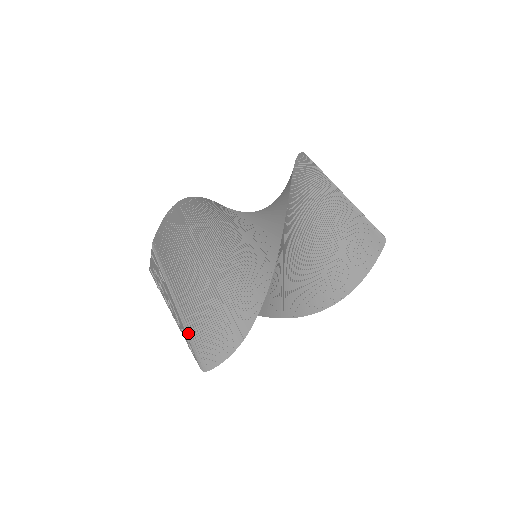
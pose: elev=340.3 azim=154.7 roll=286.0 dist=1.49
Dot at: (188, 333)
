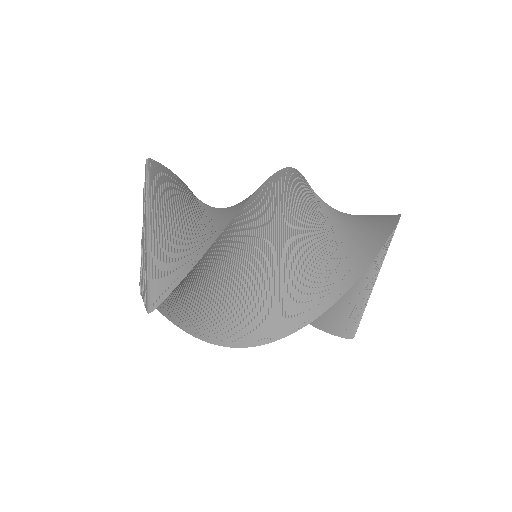
Dot at: (149, 254)
